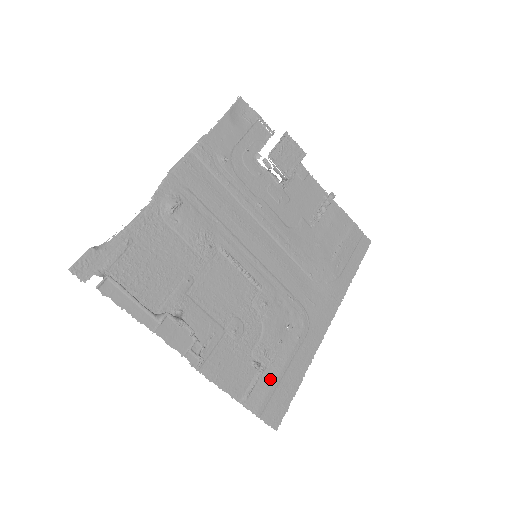
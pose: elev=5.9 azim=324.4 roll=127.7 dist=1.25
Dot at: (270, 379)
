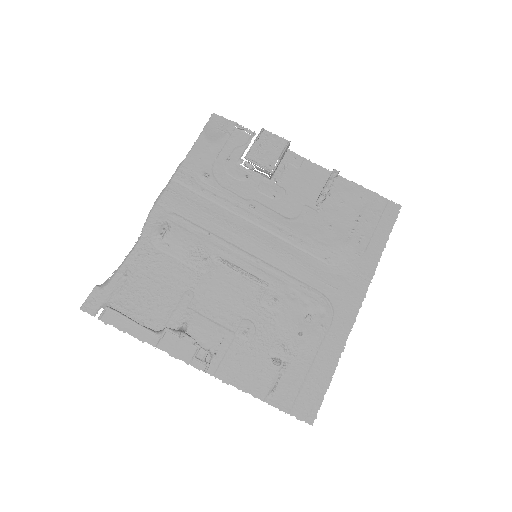
Dot at: (295, 374)
